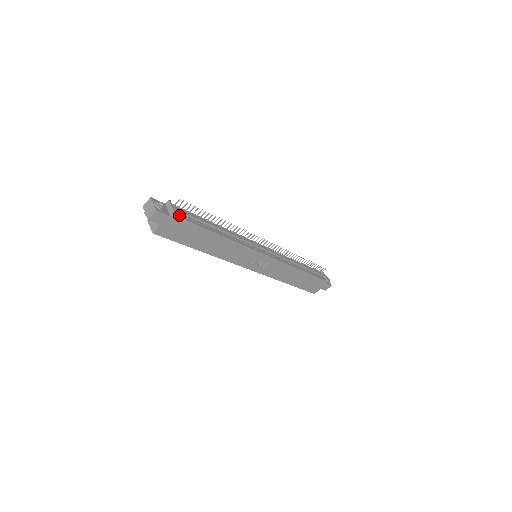
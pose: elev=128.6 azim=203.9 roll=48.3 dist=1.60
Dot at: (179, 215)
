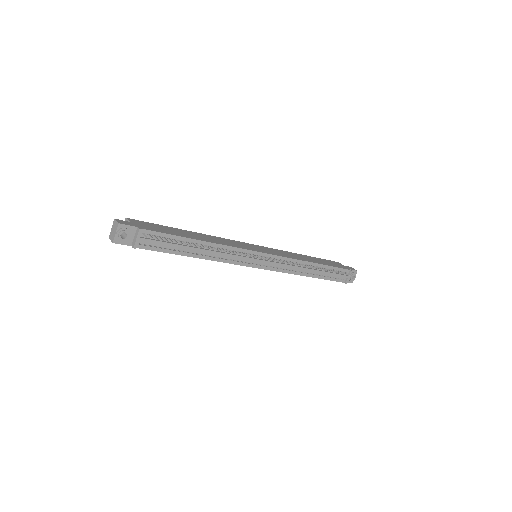
Dot at: (143, 245)
